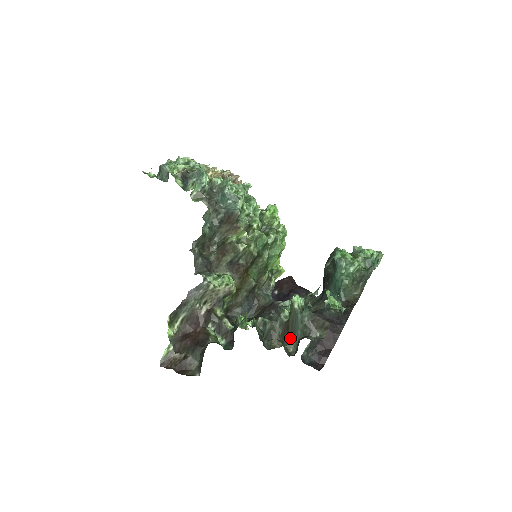
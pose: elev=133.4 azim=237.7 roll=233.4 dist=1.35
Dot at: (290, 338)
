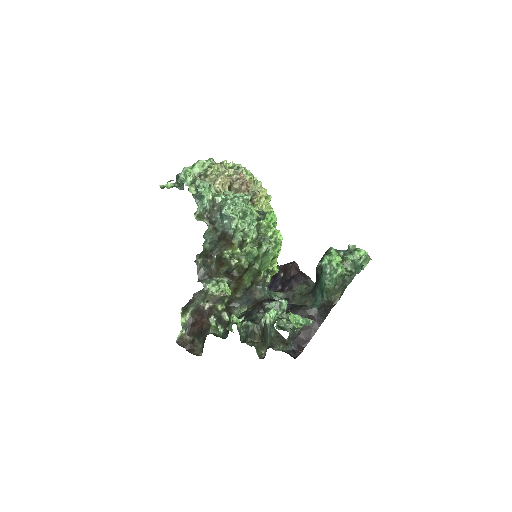
Dot at: (264, 342)
